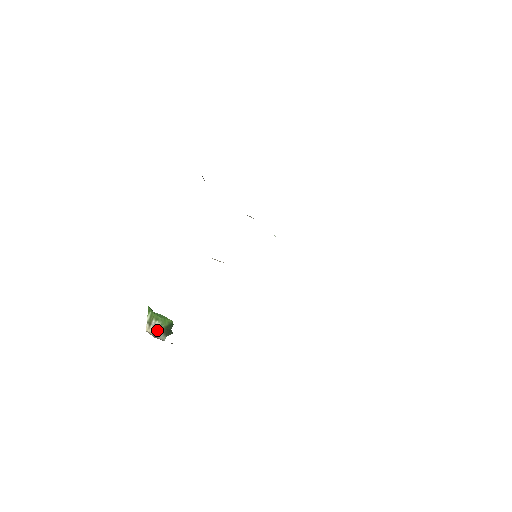
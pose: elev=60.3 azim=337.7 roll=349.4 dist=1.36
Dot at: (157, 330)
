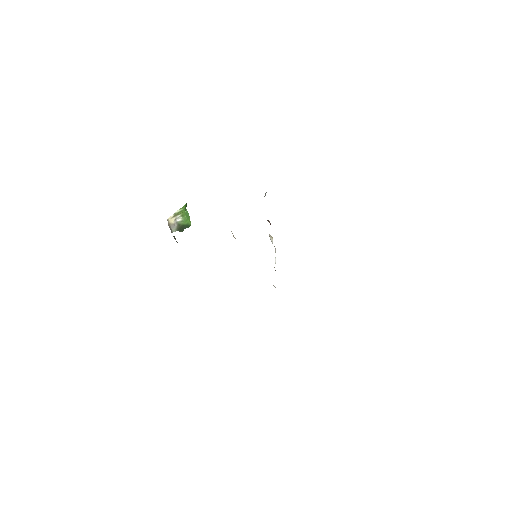
Dot at: (176, 222)
